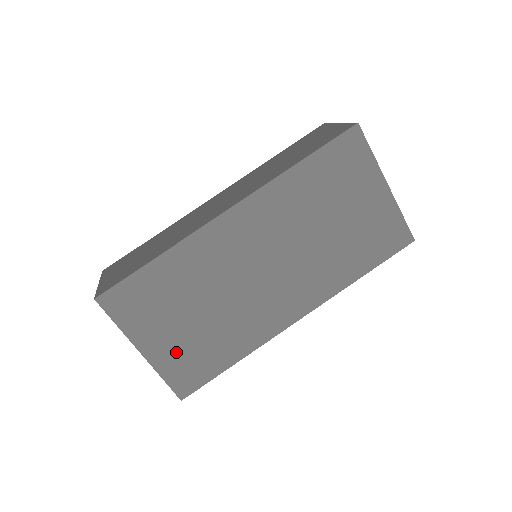
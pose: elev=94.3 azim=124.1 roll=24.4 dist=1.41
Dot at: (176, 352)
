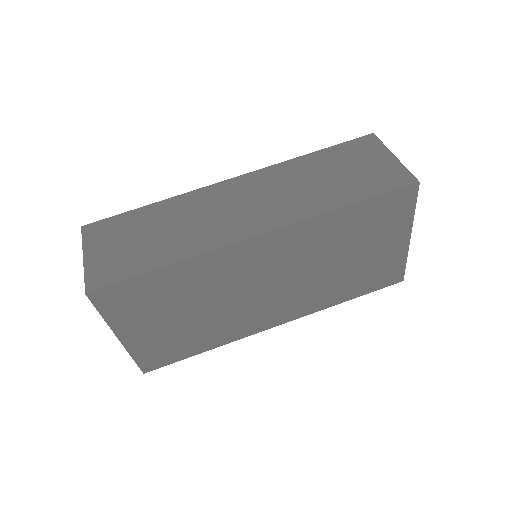
Dot at: (154, 340)
